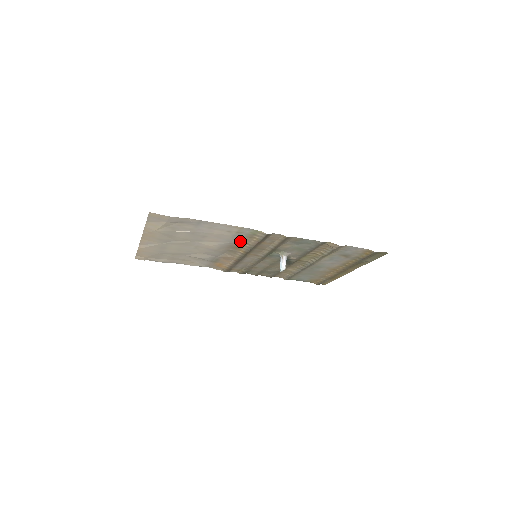
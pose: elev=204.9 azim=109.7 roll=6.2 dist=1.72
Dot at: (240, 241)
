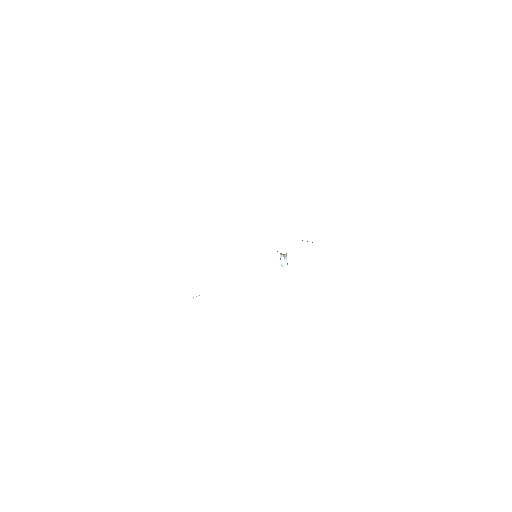
Dot at: occluded
